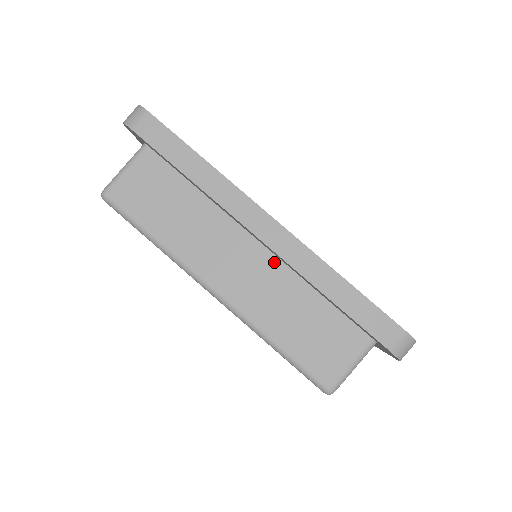
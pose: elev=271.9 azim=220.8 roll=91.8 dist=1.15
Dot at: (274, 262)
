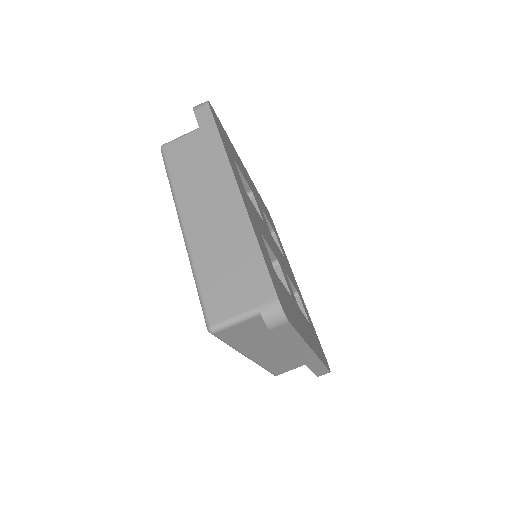
Dot at: (229, 223)
